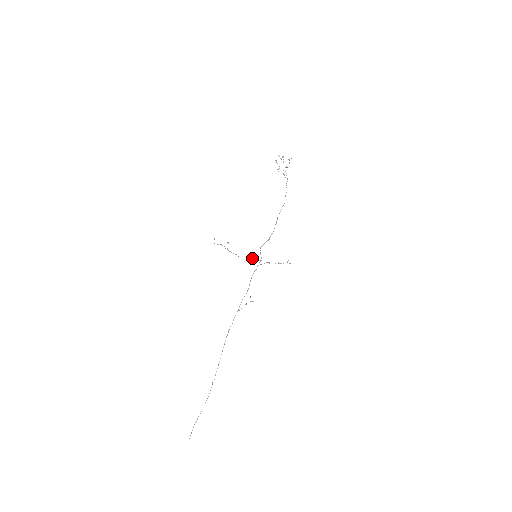
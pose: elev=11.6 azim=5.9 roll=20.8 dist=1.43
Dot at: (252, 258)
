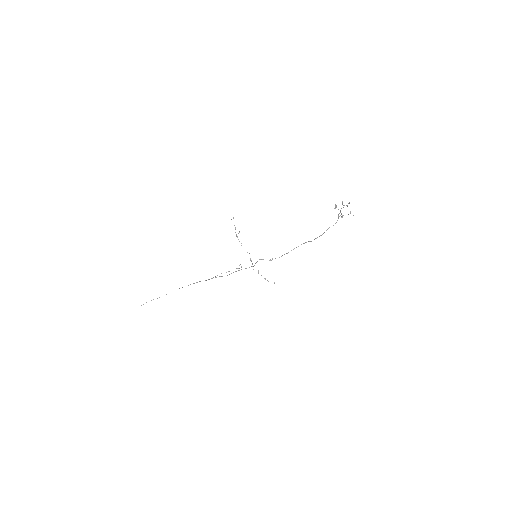
Dot at: occluded
